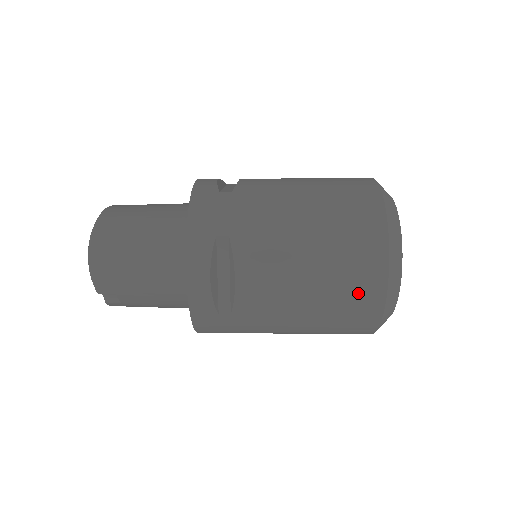
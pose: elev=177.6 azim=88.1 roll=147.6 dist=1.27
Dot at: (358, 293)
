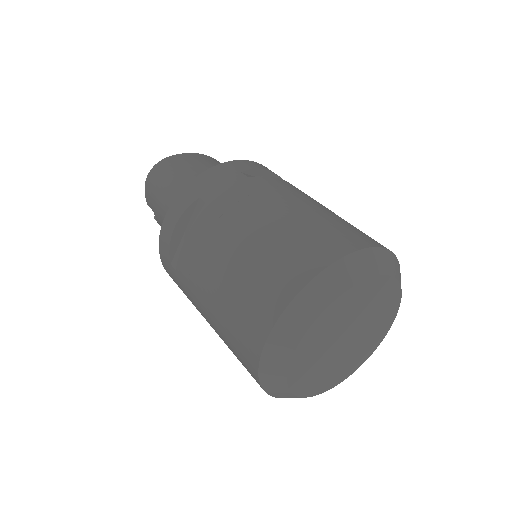
Dot at: (246, 322)
